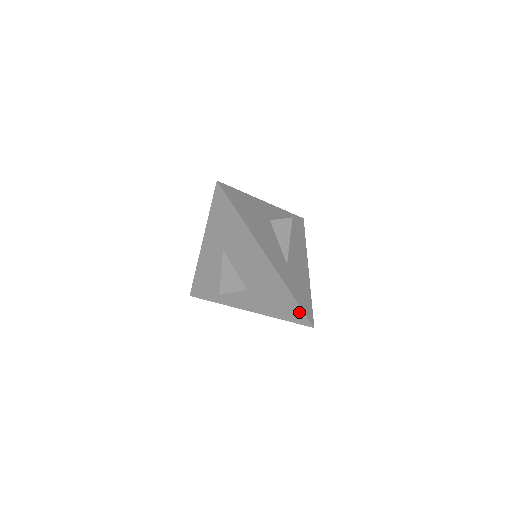
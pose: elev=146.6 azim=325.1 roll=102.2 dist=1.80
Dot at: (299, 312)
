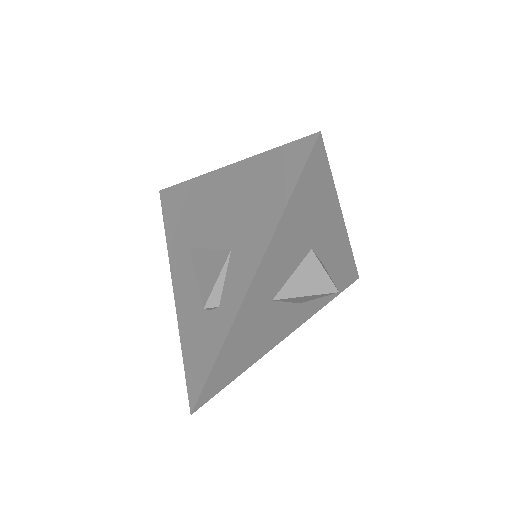
Dot at: (289, 152)
